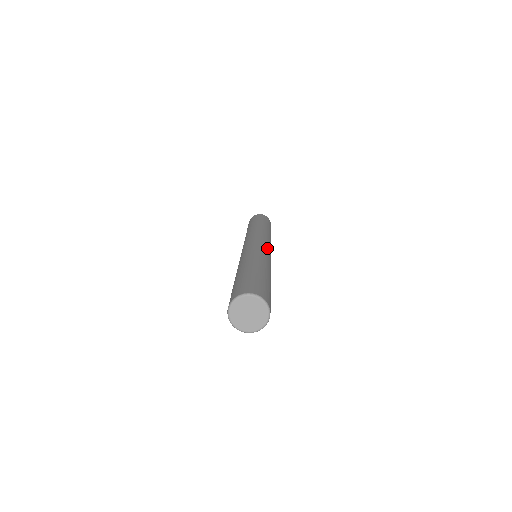
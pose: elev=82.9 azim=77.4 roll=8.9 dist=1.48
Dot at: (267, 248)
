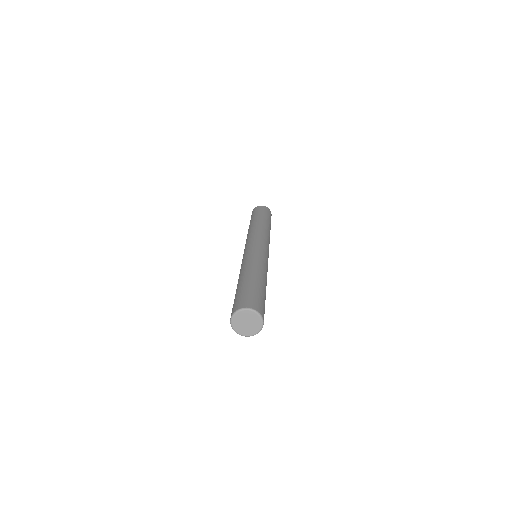
Dot at: (266, 251)
